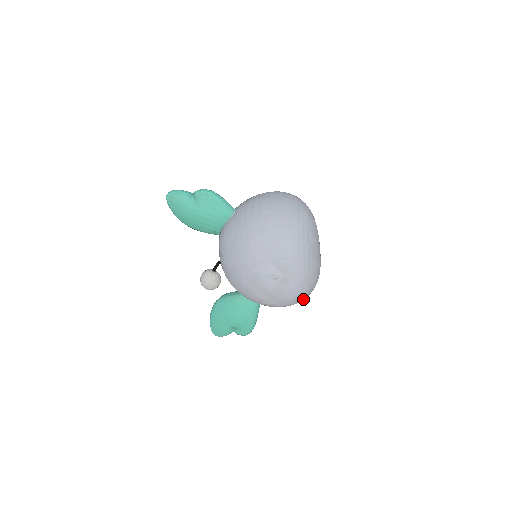
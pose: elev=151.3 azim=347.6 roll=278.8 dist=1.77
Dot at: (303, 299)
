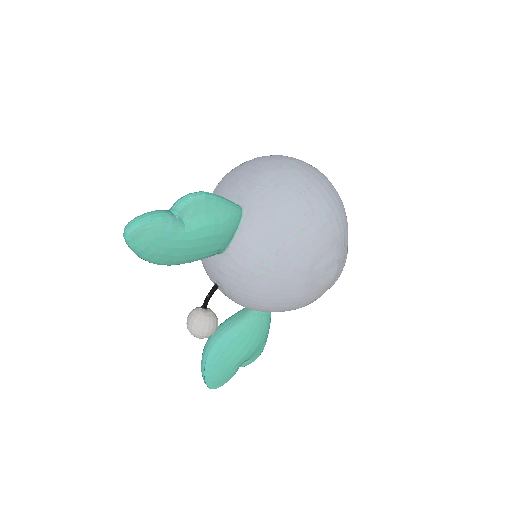
Dot at: occluded
